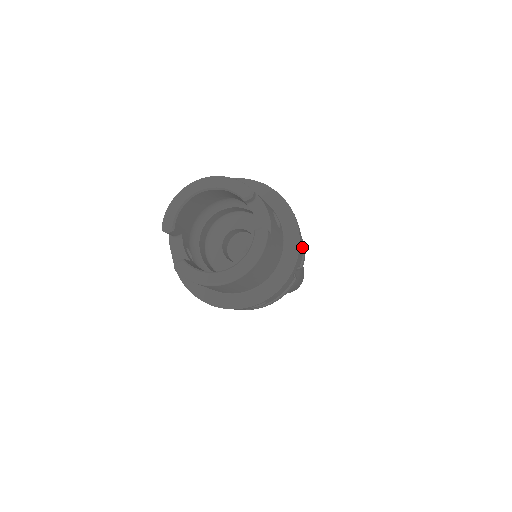
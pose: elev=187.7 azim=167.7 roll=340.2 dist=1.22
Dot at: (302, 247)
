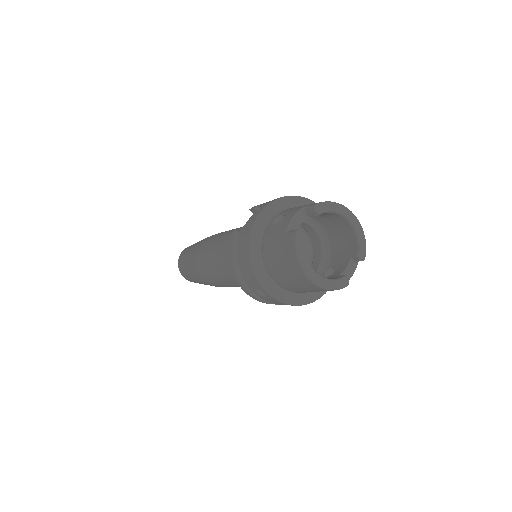
Dot at: occluded
